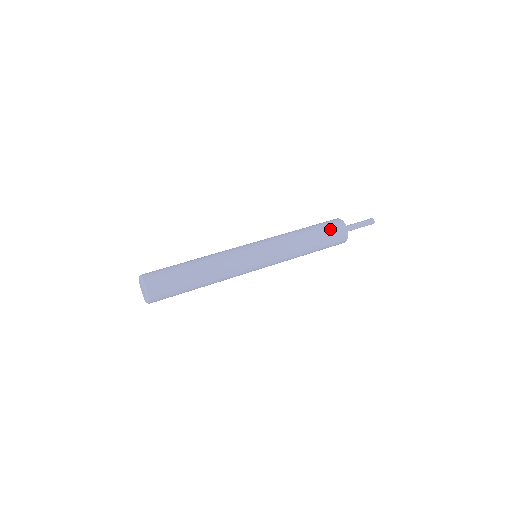
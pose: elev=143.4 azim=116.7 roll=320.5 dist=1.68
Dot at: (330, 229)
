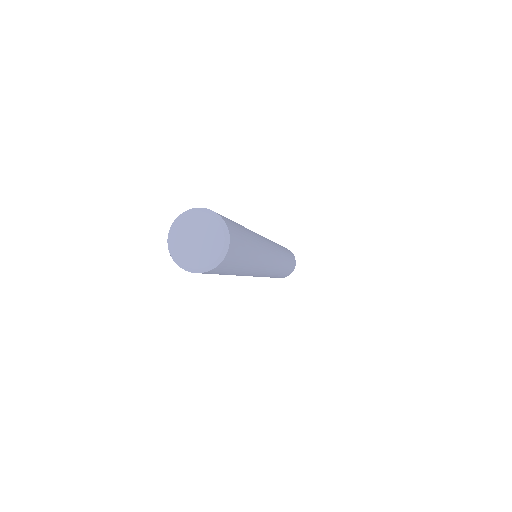
Dot at: occluded
